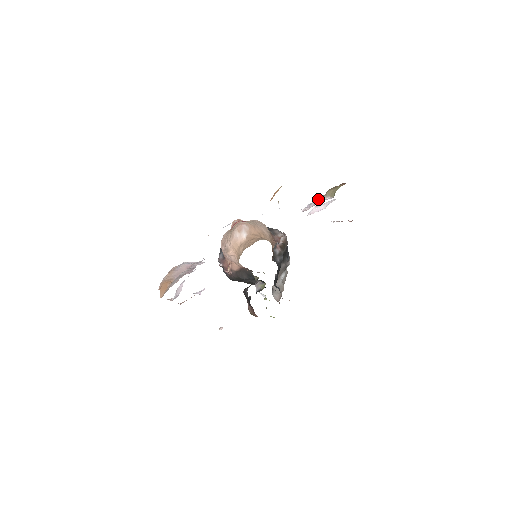
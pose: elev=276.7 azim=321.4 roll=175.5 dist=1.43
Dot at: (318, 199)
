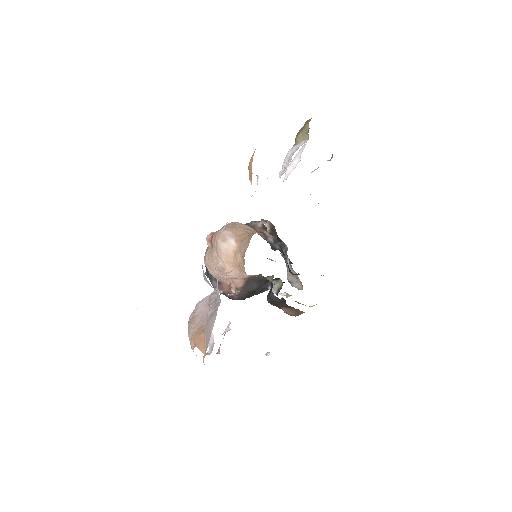
Dot at: (290, 153)
